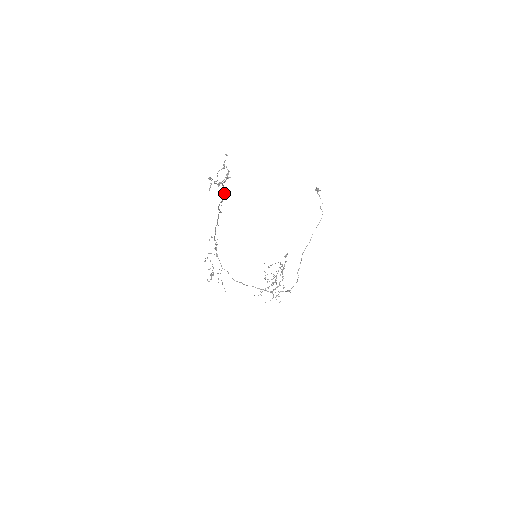
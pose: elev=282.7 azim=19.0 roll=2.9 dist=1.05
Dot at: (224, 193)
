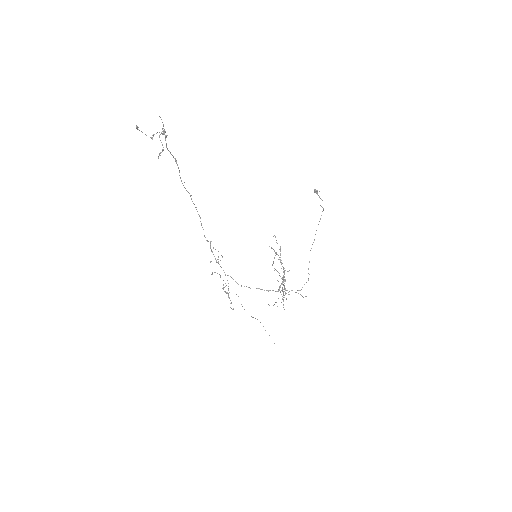
Dot at: (176, 162)
